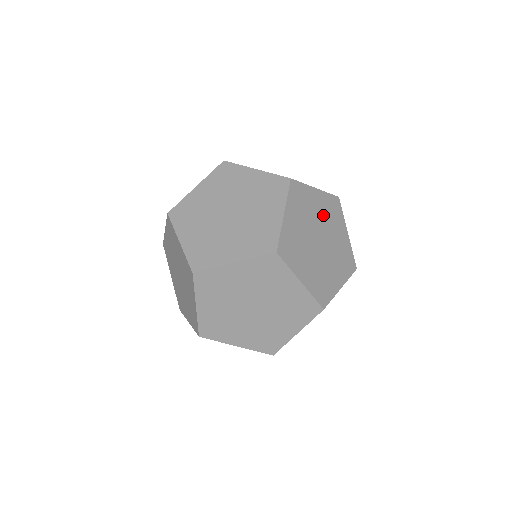
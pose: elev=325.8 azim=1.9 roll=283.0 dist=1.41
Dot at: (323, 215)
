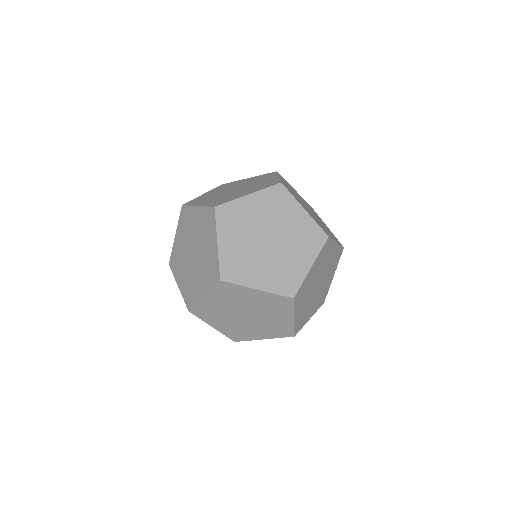
Dot at: (293, 191)
